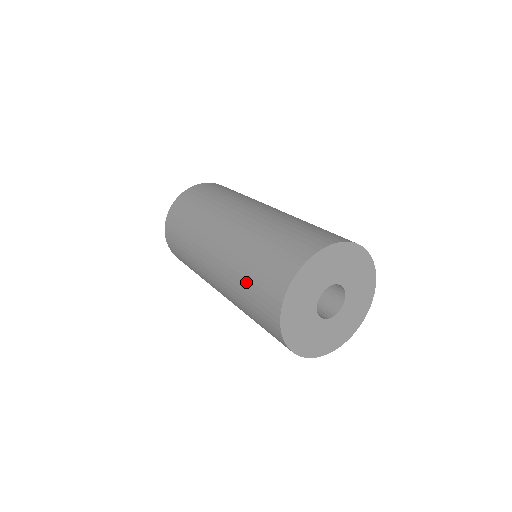
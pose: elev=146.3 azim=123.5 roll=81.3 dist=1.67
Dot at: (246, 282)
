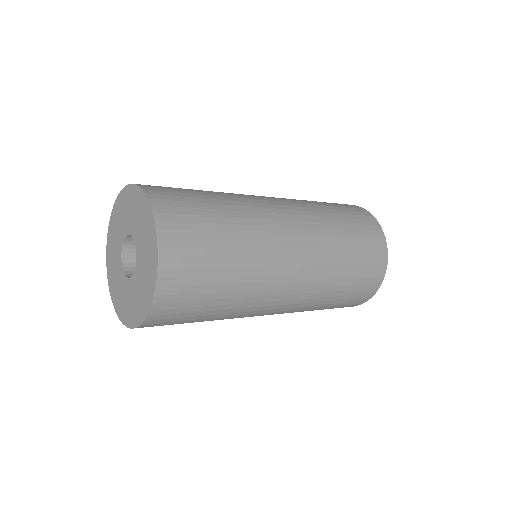
Dot at: (325, 308)
